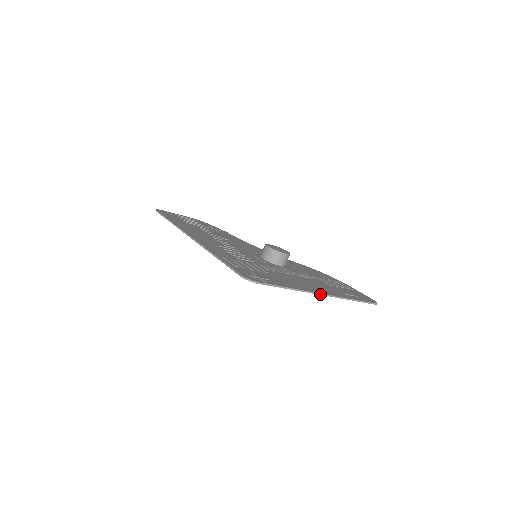
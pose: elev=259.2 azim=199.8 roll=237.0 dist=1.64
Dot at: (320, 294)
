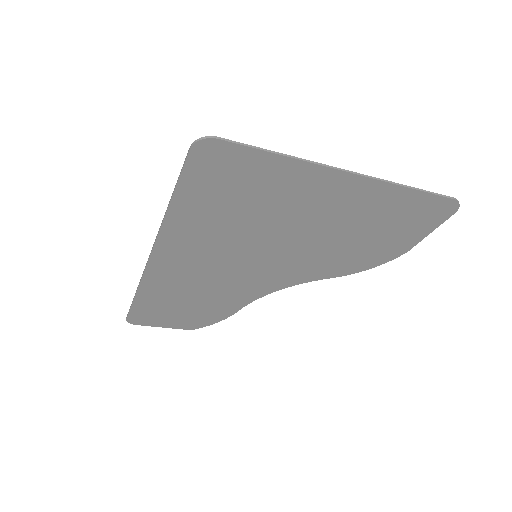
Dot at: (343, 170)
